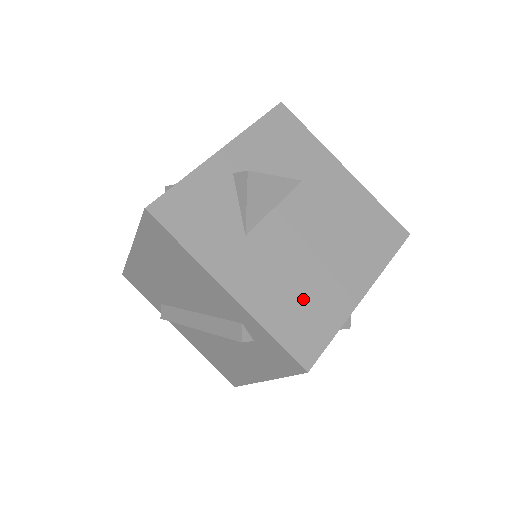
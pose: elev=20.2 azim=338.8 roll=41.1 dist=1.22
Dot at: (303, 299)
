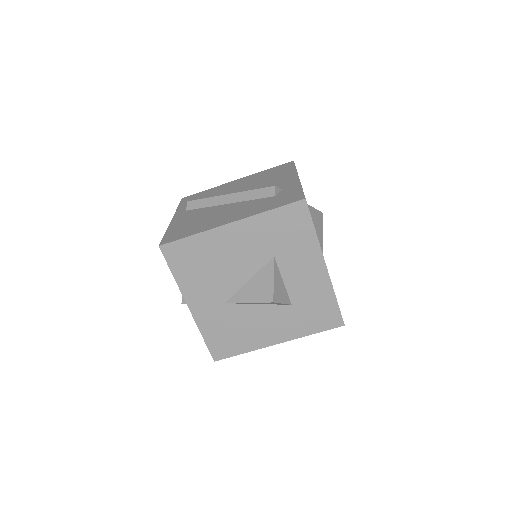
Dot at: occluded
